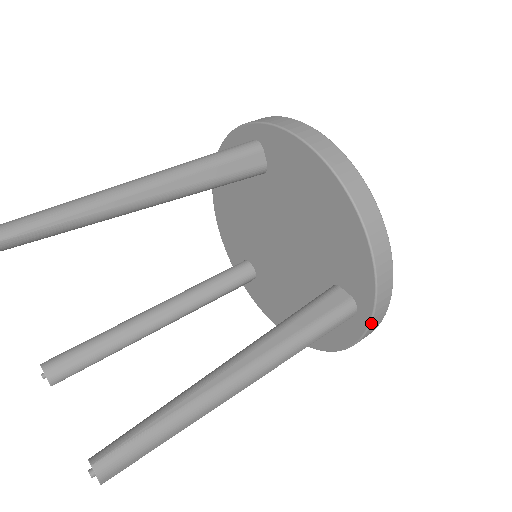
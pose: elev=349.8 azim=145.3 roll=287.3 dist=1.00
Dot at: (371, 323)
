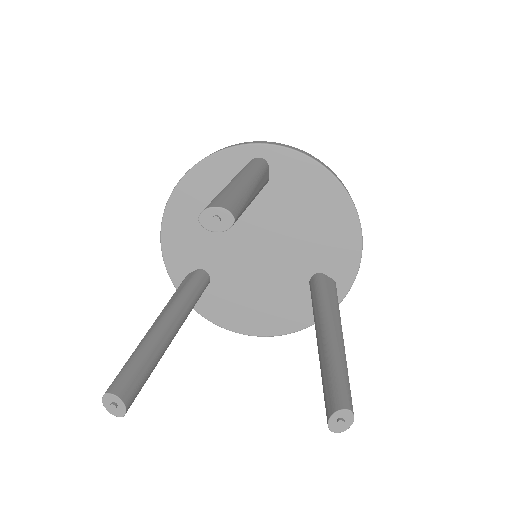
Dot at: occluded
